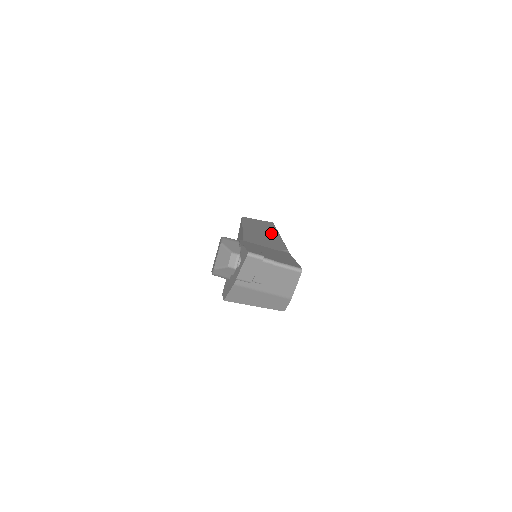
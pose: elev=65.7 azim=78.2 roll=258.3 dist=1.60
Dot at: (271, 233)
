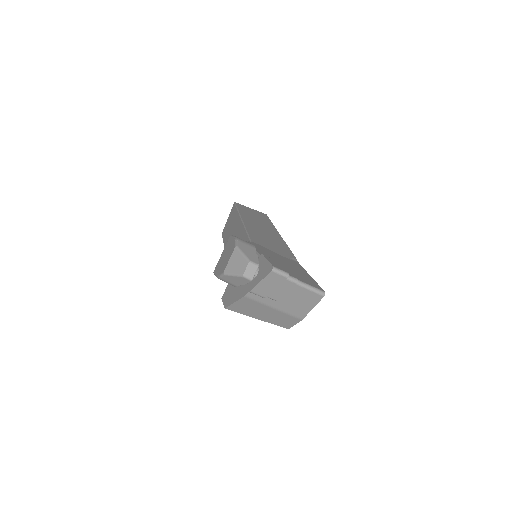
Dot at: (271, 230)
